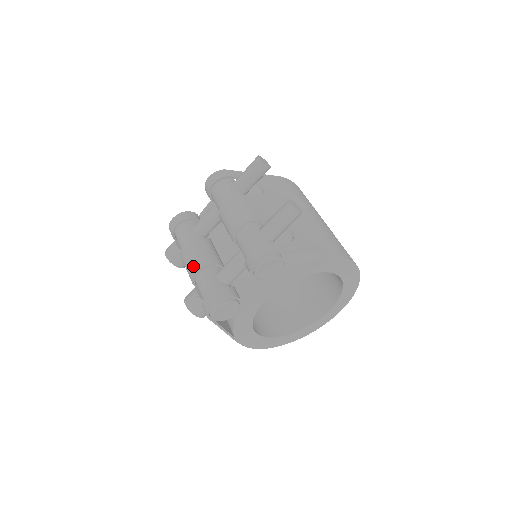
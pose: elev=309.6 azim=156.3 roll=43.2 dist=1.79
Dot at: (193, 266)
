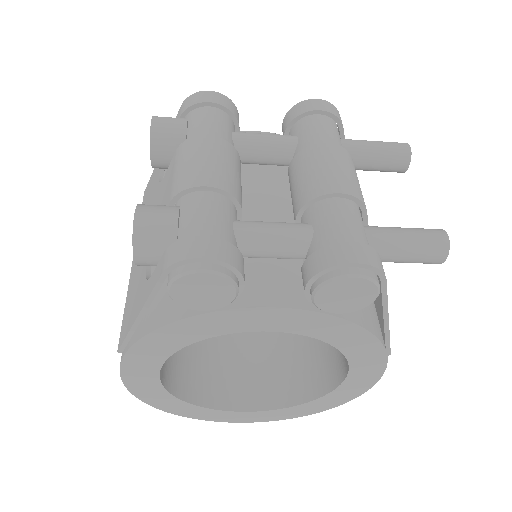
Dot at: (207, 173)
